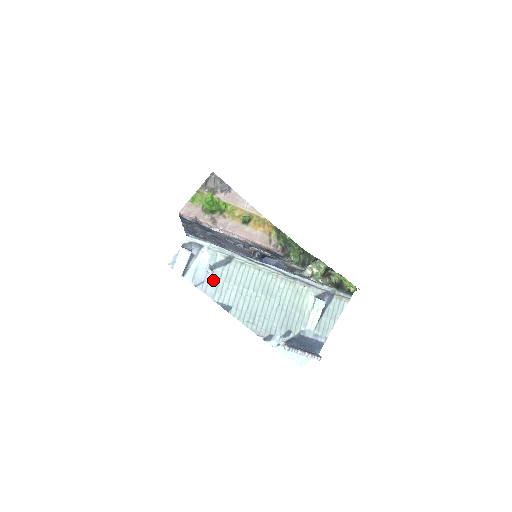
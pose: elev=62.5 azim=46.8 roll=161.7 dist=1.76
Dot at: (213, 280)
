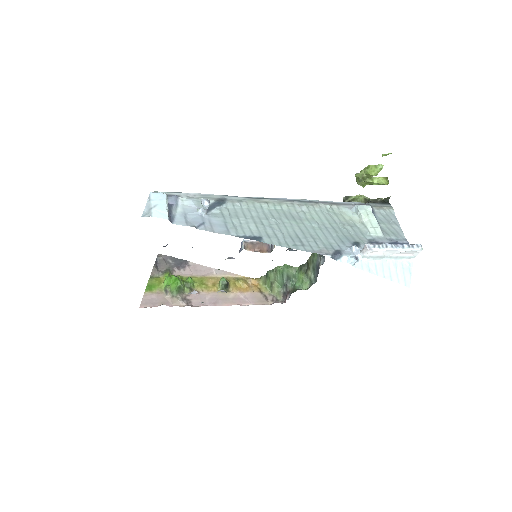
Dot at: (215, 220)
